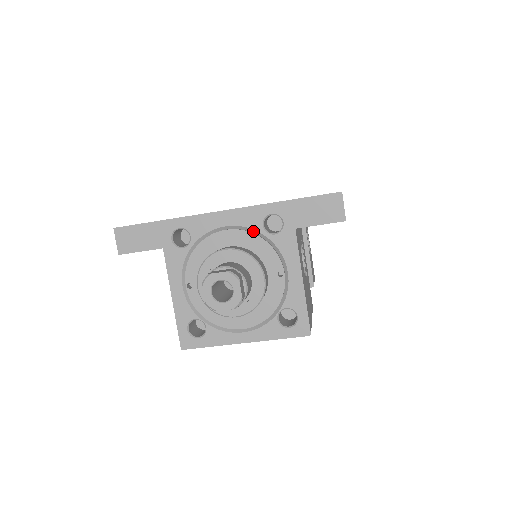
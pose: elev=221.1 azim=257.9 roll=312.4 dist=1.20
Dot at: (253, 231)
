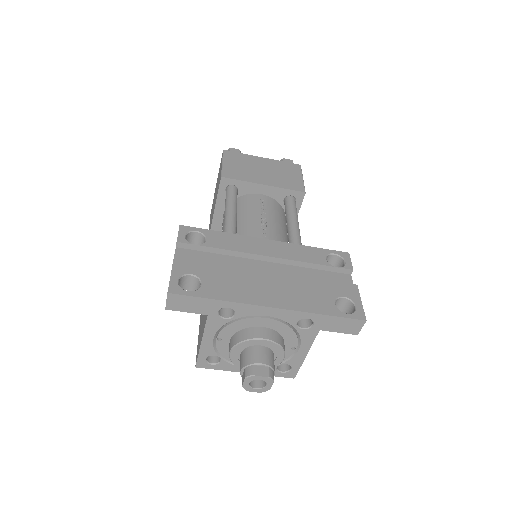
Dot at: (287, 322)
